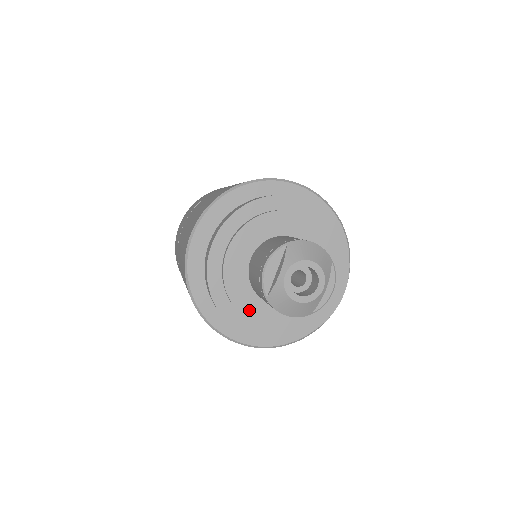
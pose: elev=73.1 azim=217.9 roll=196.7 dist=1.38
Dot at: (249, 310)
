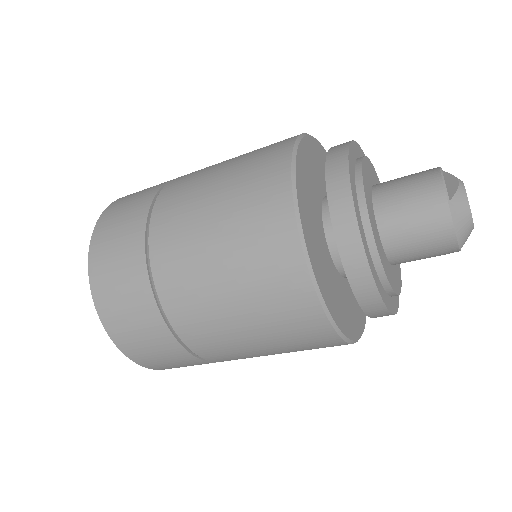
Dot at: (377, 242)
